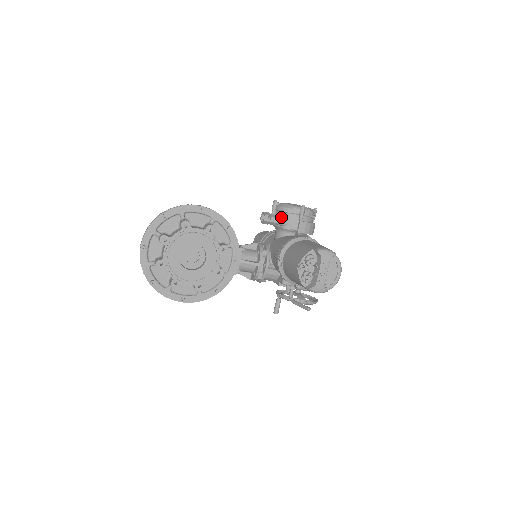
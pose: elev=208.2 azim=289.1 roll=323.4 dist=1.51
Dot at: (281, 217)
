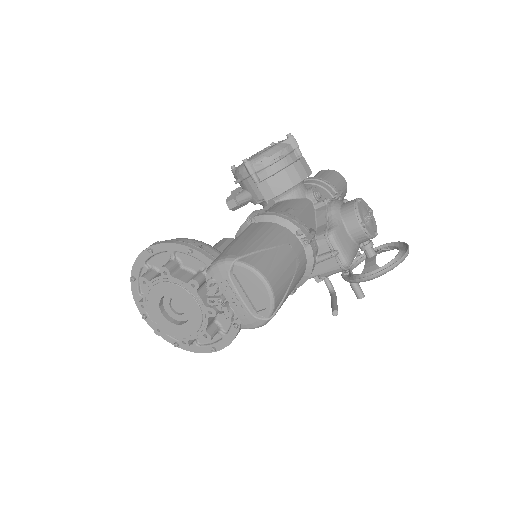
Dot at: (240, 192)
